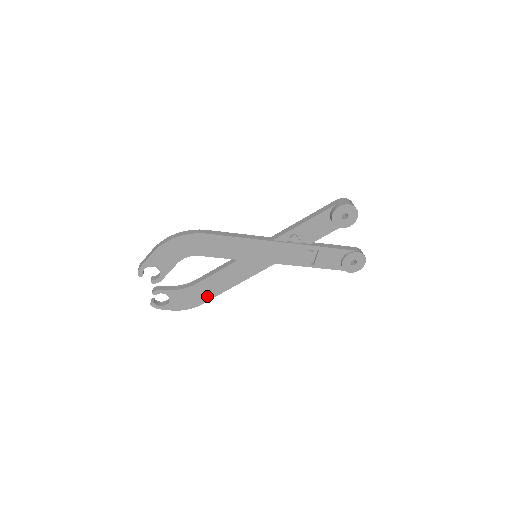
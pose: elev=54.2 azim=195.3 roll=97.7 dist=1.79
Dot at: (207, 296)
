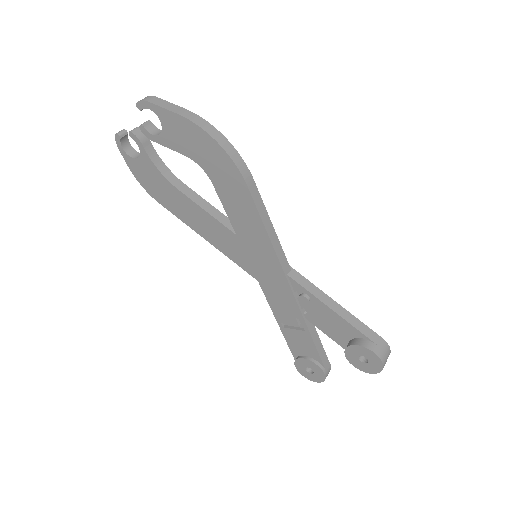
Dot at: (172, 207)
